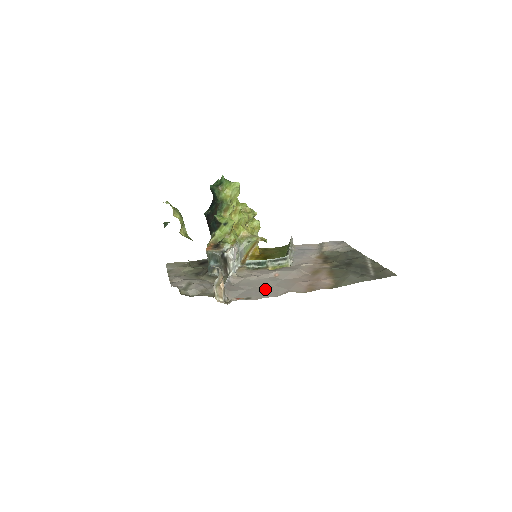
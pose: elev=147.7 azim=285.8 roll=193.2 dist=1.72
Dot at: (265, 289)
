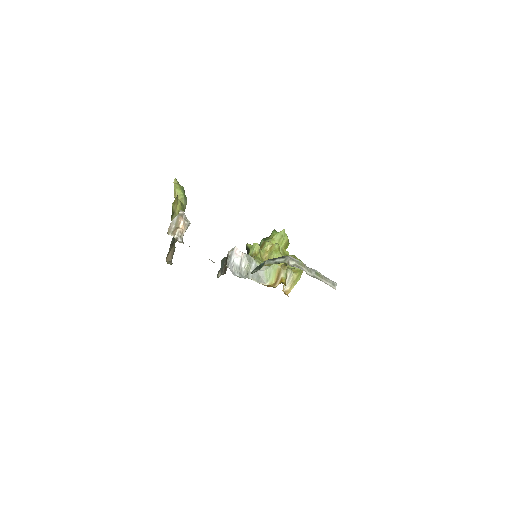
Dot at: occluded
